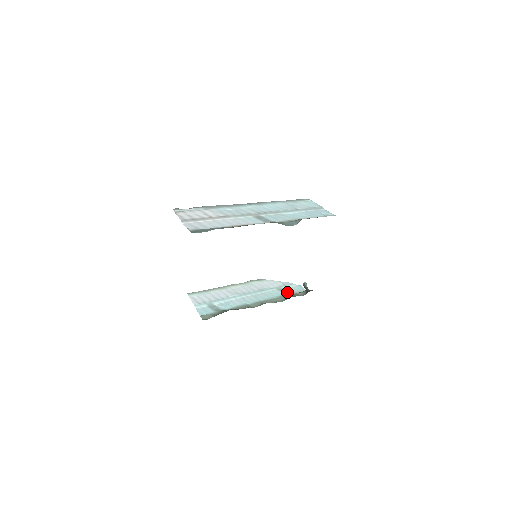
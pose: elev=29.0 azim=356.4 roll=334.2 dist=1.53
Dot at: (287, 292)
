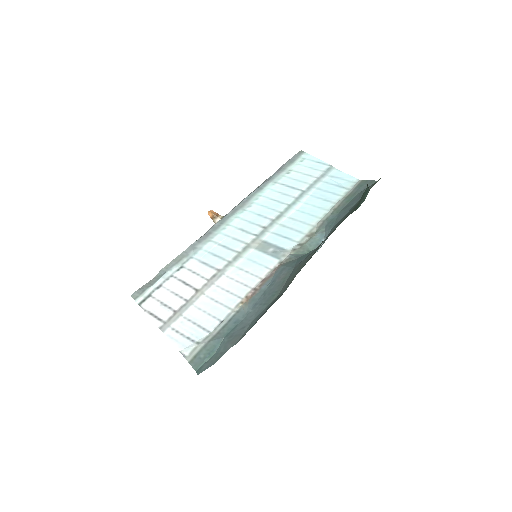
Dot at: occluded
